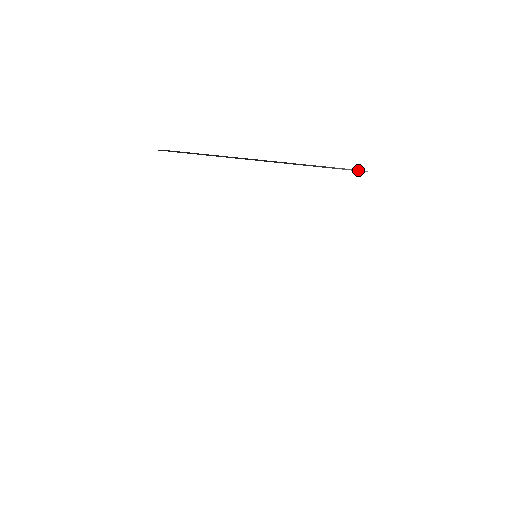
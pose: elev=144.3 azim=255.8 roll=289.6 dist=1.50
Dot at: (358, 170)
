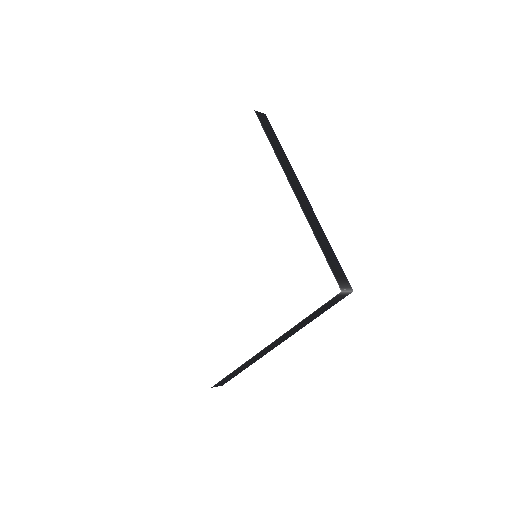
Dot at: (343, 281)
